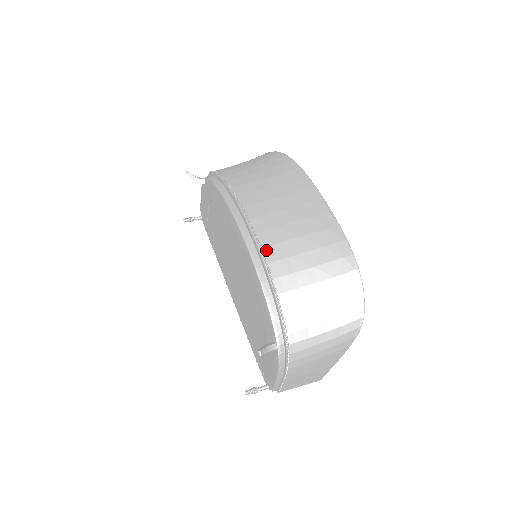
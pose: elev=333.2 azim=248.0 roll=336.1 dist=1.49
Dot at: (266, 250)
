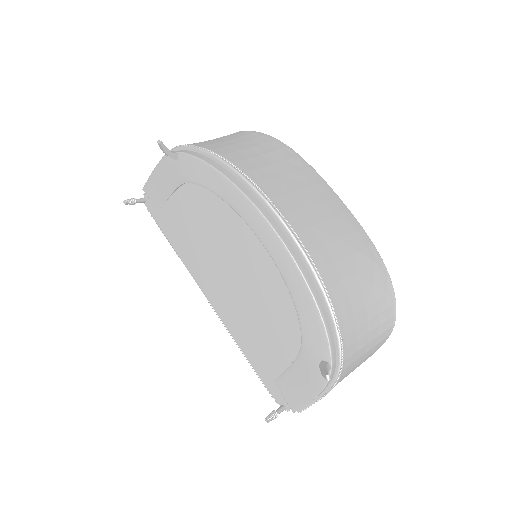
Dot at: (311, 254)
